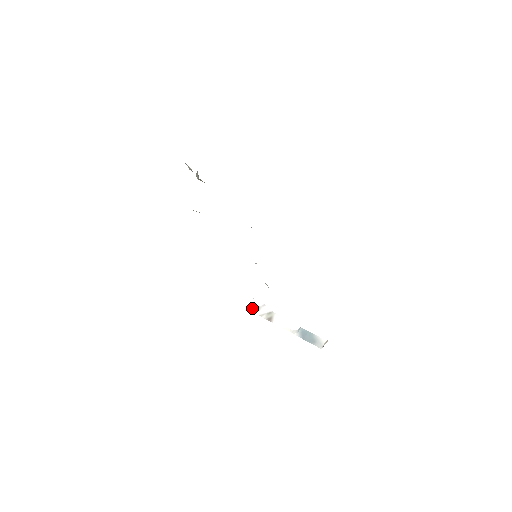
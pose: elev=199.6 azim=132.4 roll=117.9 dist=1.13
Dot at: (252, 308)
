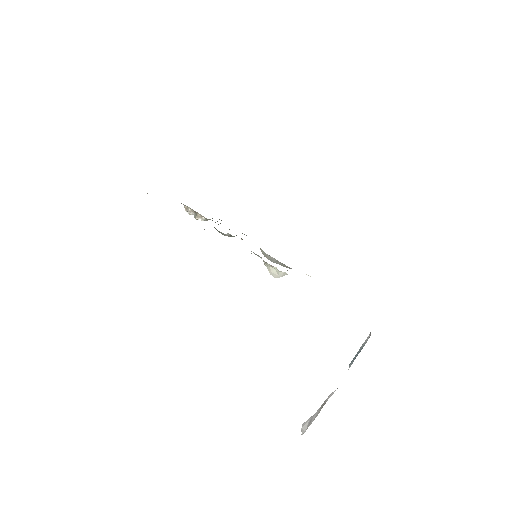
Dot at: (304, 431)
